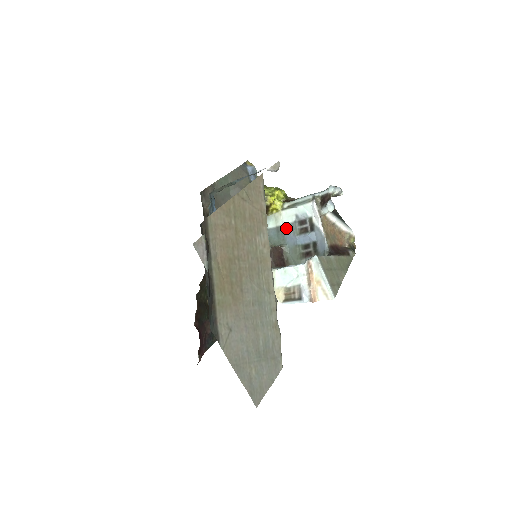
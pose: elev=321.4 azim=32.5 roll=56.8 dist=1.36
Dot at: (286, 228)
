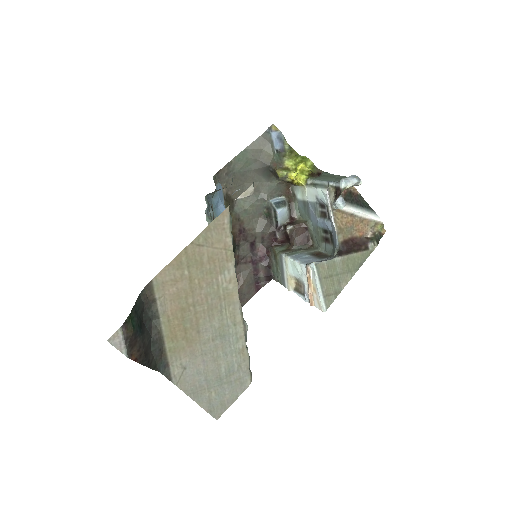
Dot at: (310, 206)
